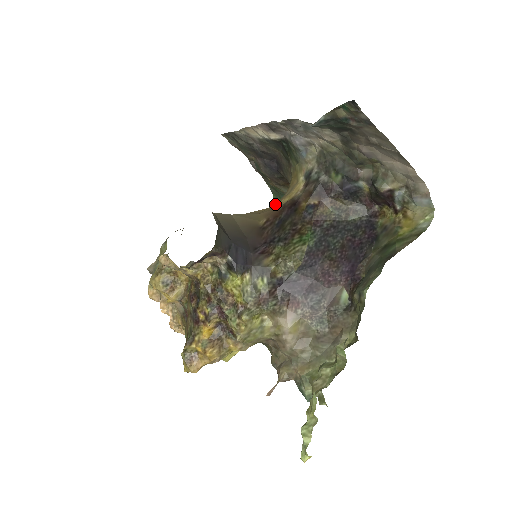
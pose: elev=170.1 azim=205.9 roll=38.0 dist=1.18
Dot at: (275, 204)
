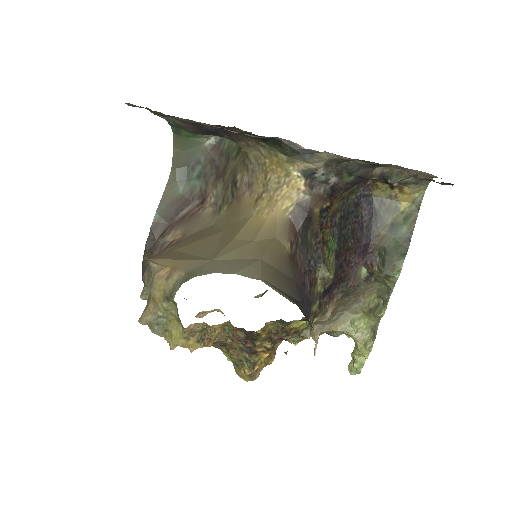
Dot at: (277, 212)
